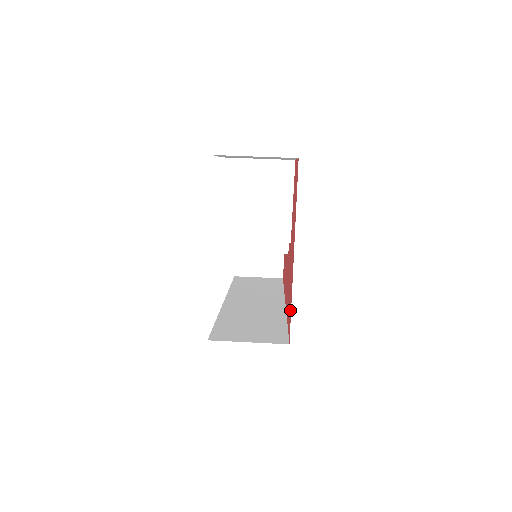
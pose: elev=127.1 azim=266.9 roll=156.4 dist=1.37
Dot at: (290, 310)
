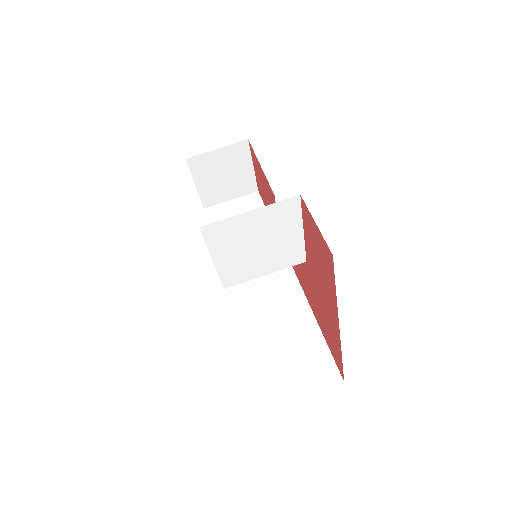
Dot at: (337, 355)
